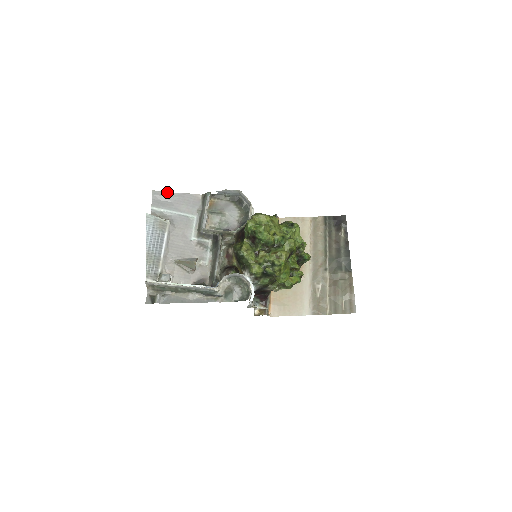
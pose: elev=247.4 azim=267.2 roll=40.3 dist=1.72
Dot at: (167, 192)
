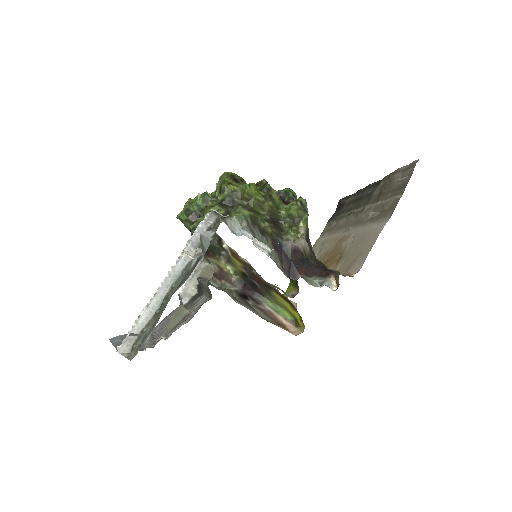
Dot at: occluded
